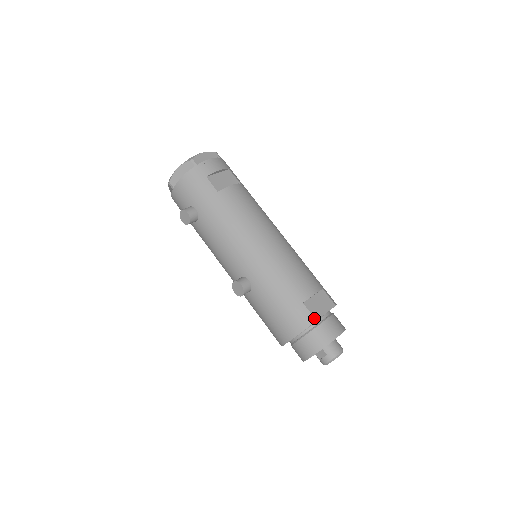
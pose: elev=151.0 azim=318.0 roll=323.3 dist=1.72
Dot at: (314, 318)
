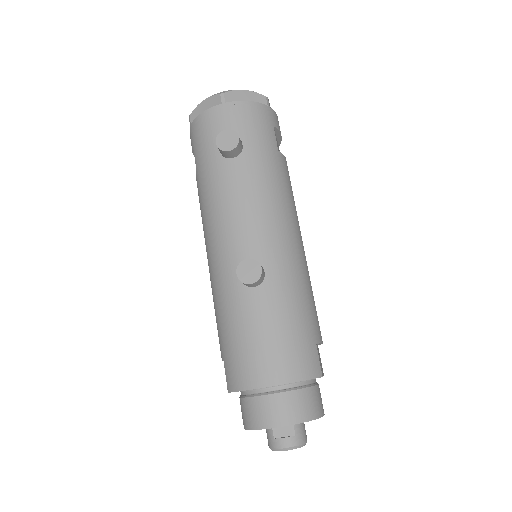
Dot at: (321, 371)
